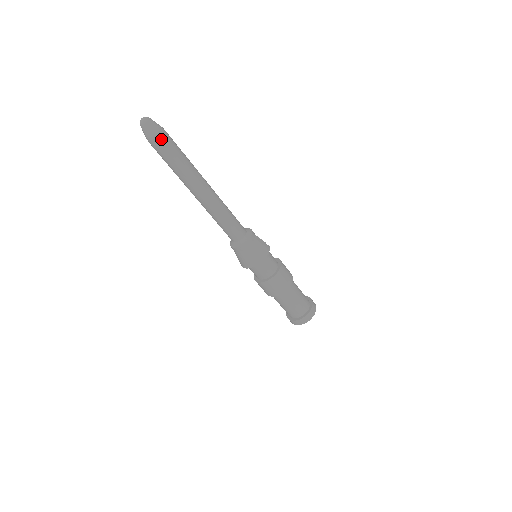
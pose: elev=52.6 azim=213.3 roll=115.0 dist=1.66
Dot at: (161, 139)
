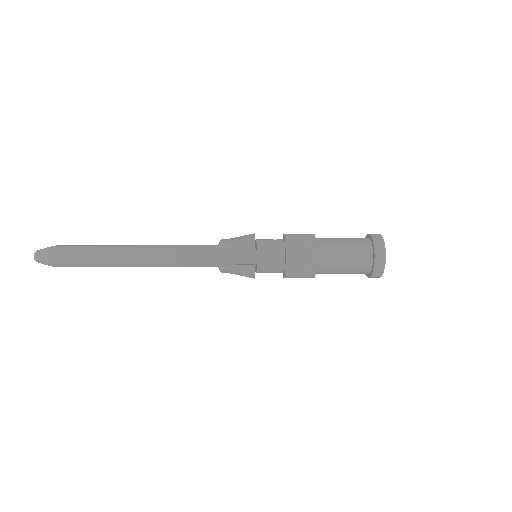
Dot at: occluded
